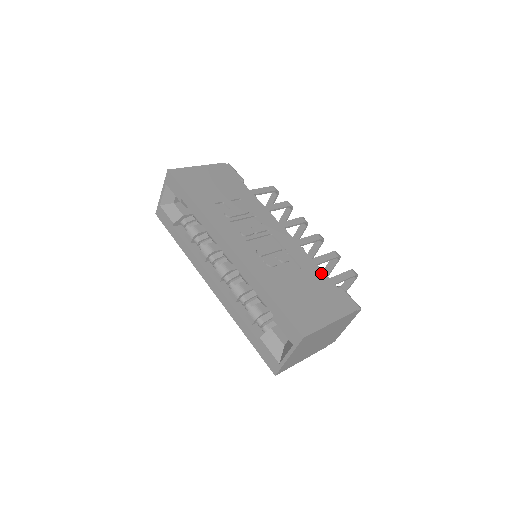
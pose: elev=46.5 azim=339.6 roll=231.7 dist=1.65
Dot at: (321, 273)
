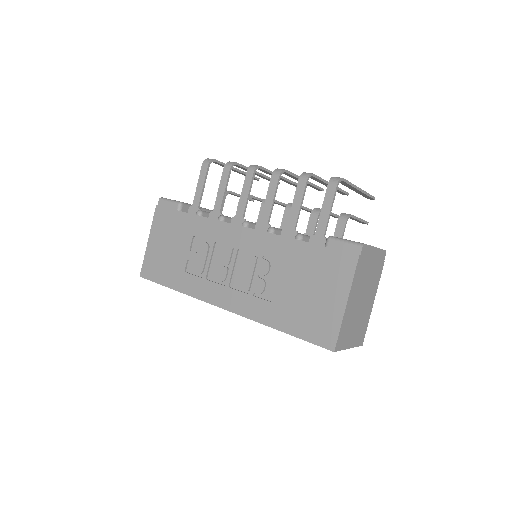
Dot at: (301, 247)
